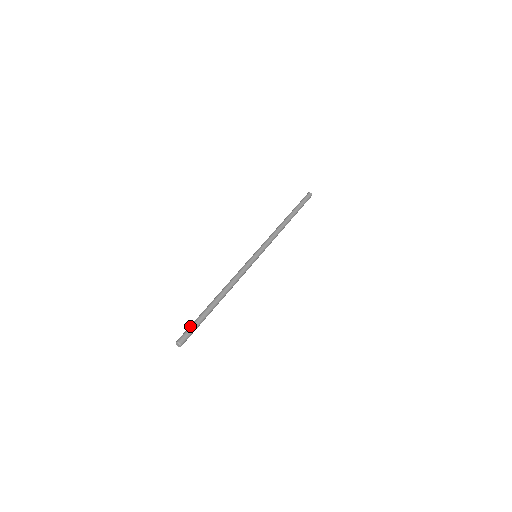
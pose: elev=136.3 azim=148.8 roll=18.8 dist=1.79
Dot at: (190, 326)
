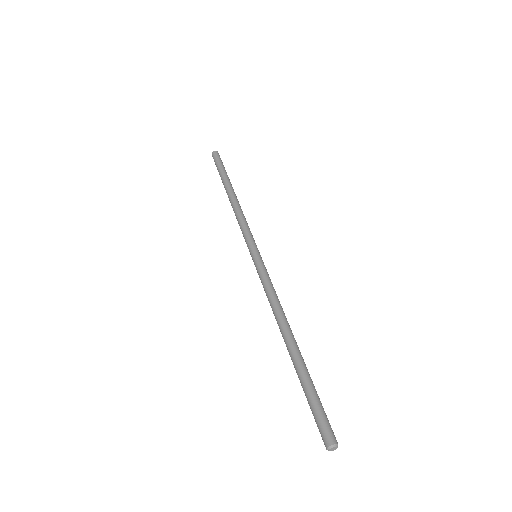
Dot at: (312, 409)
